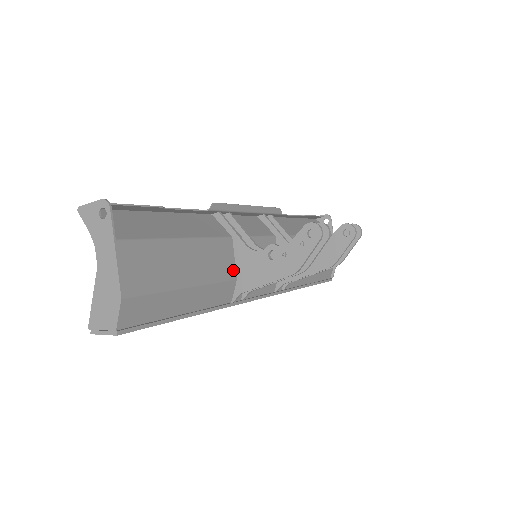
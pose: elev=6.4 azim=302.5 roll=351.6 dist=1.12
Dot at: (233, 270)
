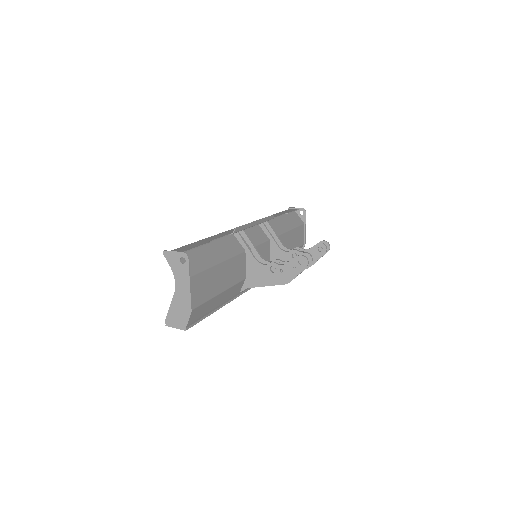
Dot at: (244, 273)
